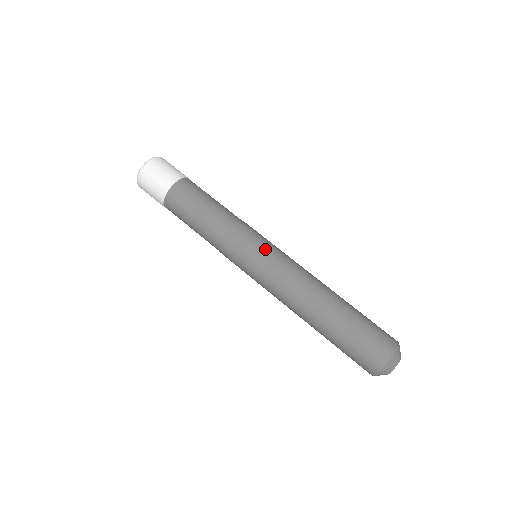
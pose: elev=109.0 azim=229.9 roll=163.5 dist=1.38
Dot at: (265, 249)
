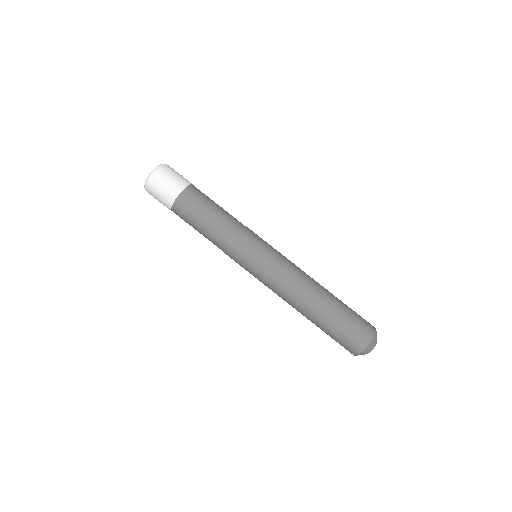
Dot at: (270, 247)
